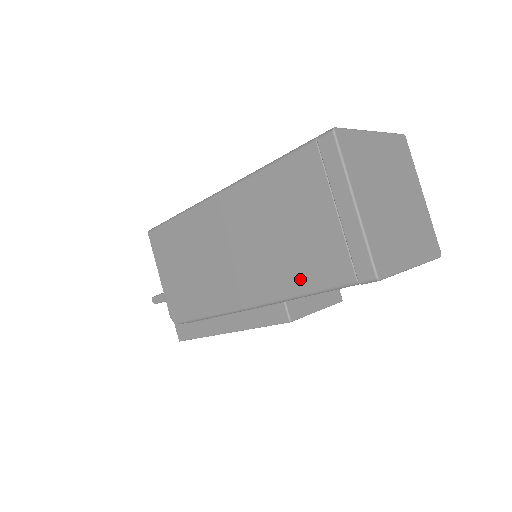
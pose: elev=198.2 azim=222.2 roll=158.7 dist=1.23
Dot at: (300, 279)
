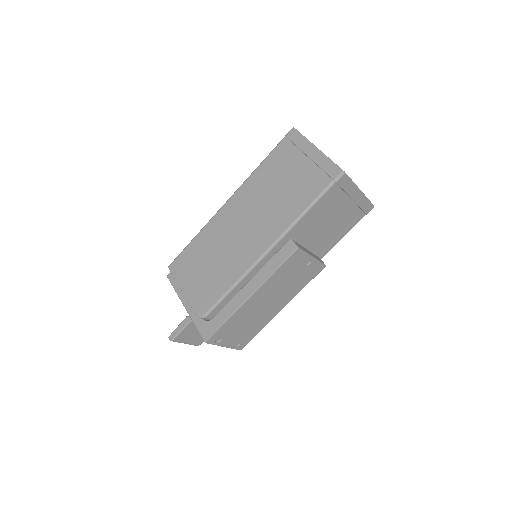
Dot at: (298, 205)
